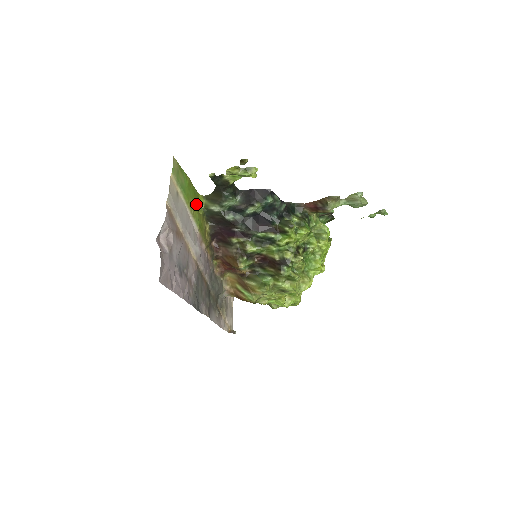
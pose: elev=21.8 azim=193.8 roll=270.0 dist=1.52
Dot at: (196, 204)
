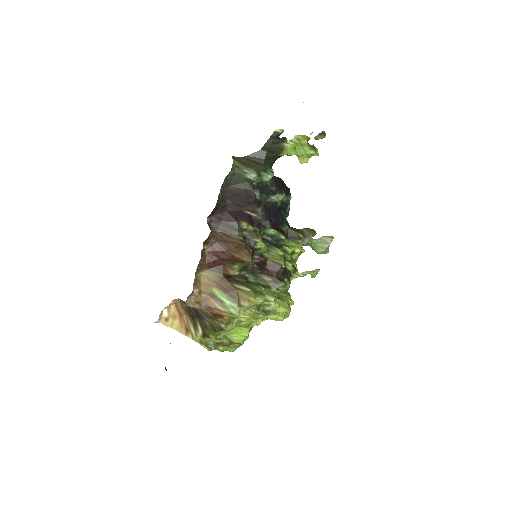
Dot at: occluded
